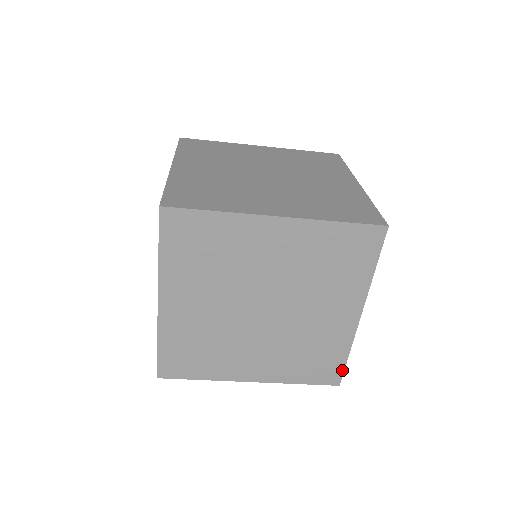
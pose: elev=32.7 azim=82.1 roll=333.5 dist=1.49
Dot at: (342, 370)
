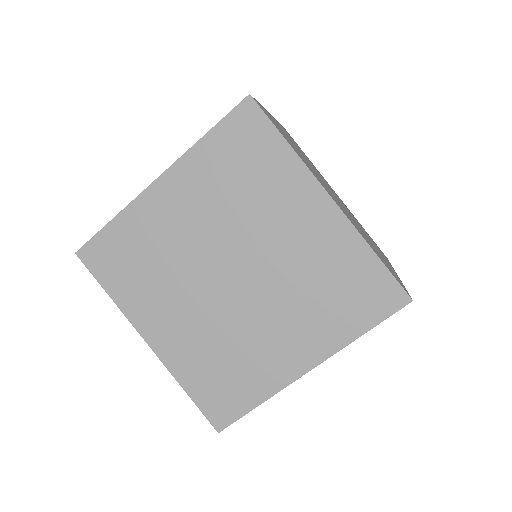
Dot at: occluded
